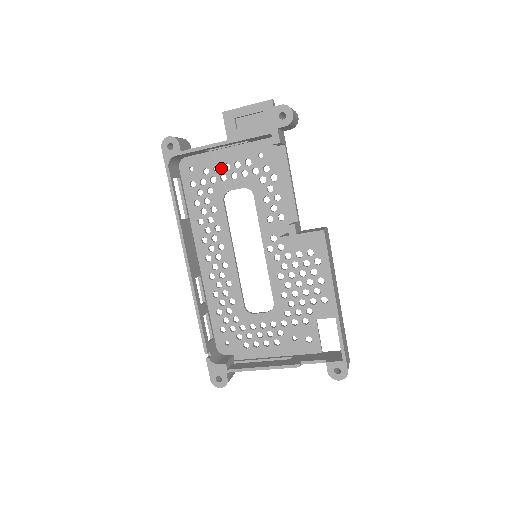
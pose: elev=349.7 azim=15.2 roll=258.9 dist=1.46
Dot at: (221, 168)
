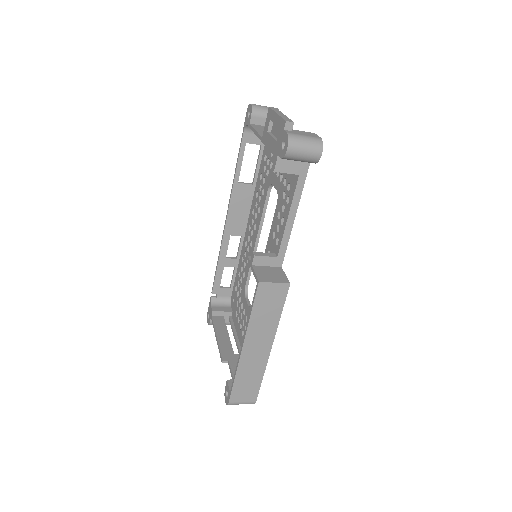
Dot at: occluded
